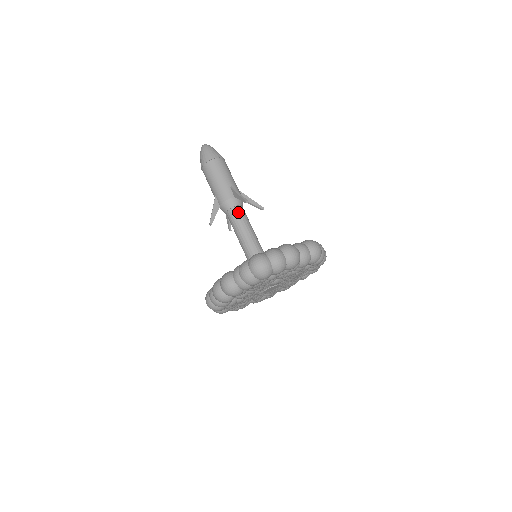
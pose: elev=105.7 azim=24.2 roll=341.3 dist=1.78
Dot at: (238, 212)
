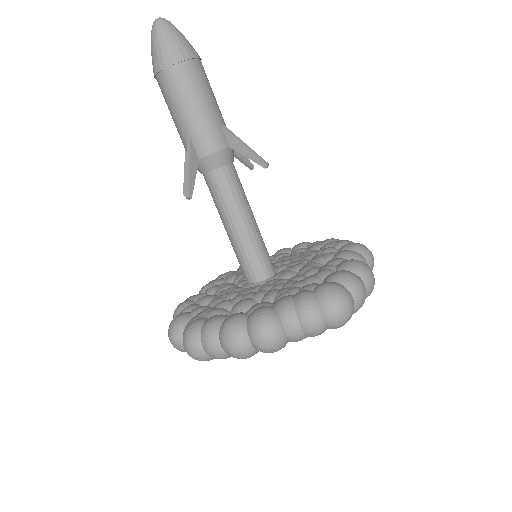
Dot at: (233, 176)
